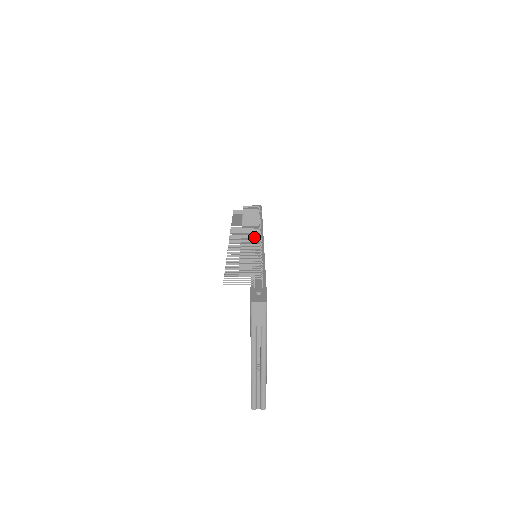
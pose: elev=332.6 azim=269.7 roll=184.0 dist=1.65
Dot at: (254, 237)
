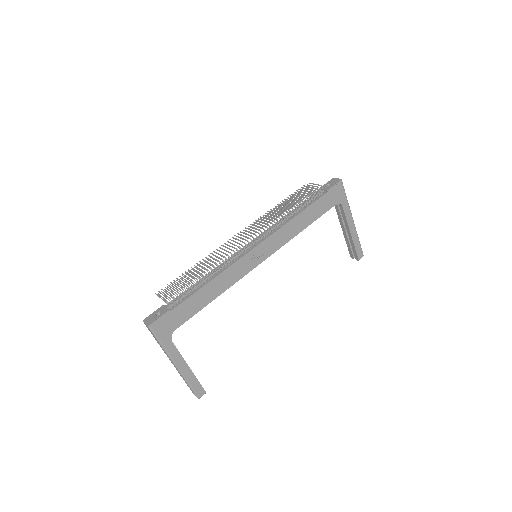
Dot at: (241, 241)
